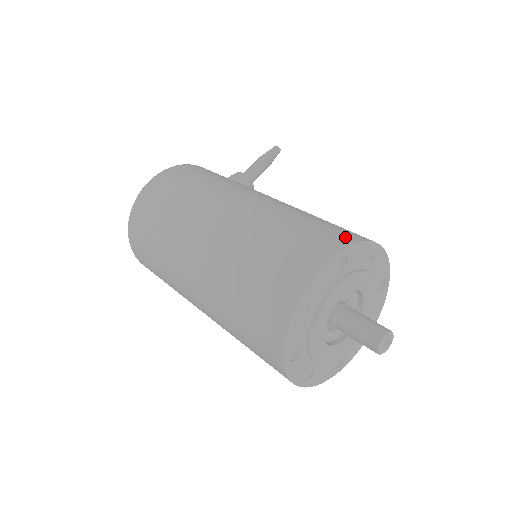
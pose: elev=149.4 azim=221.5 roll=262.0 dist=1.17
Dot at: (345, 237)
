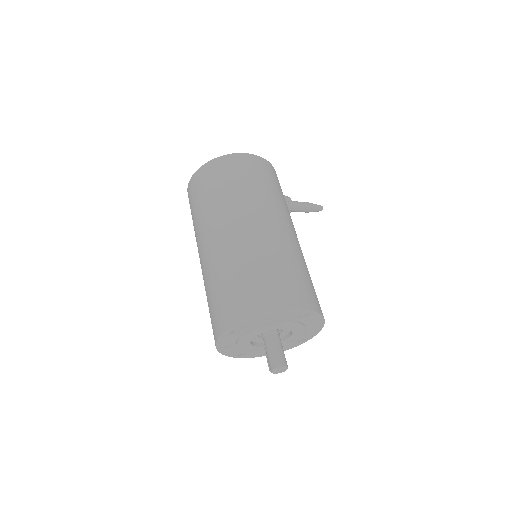
Dot at: (316, 304)
